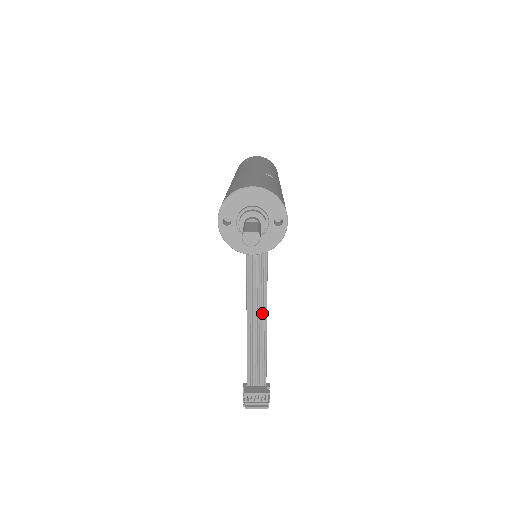
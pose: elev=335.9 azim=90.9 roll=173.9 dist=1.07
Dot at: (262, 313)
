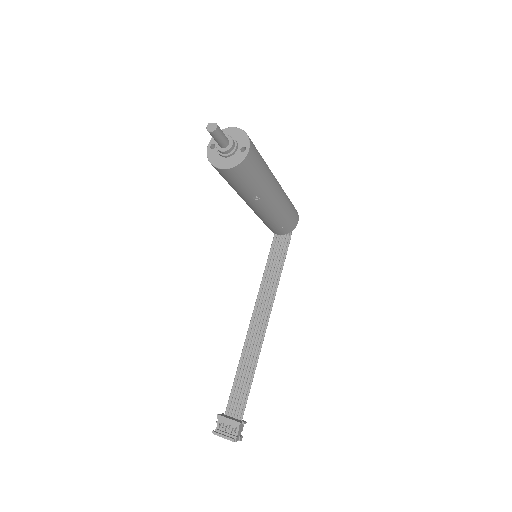
Dot at: (258, 340)
